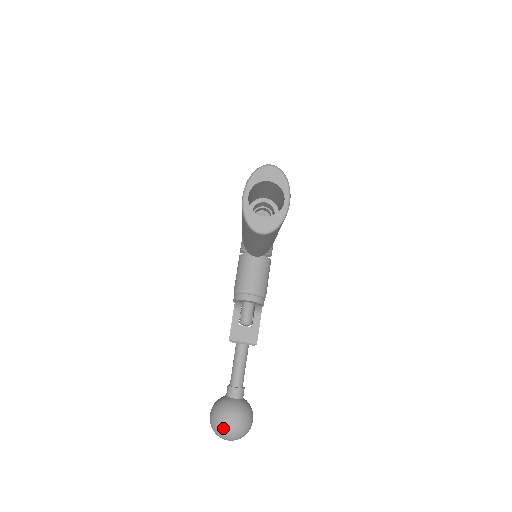
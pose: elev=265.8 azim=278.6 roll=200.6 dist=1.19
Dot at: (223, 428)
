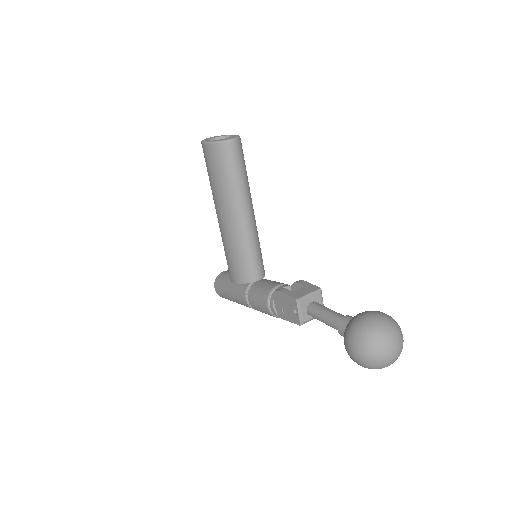
Dot at: (371, 324)
